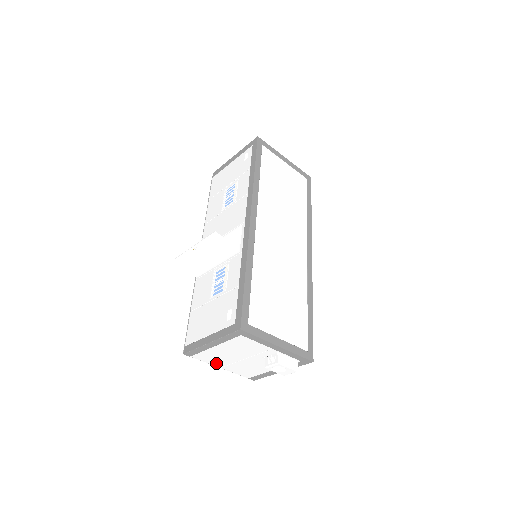
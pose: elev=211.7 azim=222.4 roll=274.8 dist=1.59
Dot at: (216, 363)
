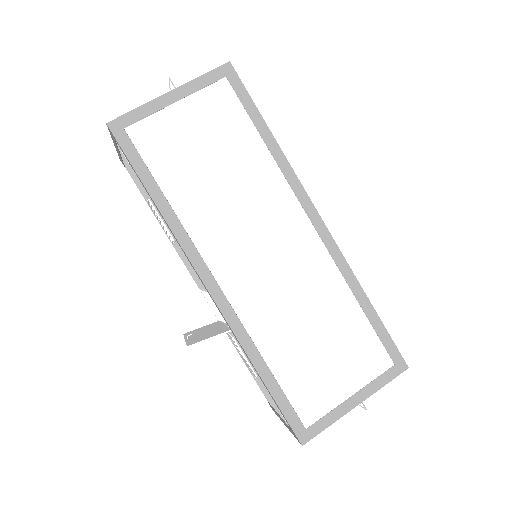
Dot at: occluded
